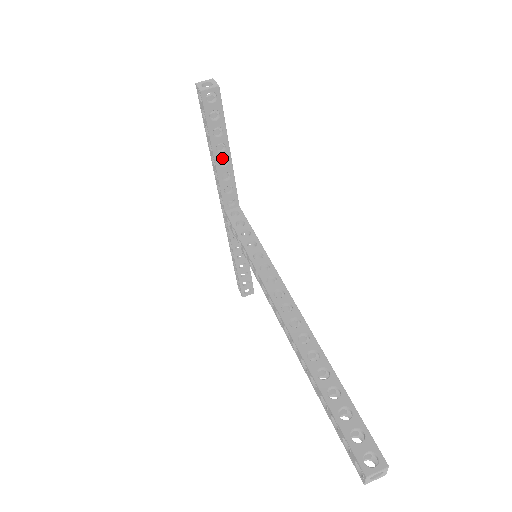
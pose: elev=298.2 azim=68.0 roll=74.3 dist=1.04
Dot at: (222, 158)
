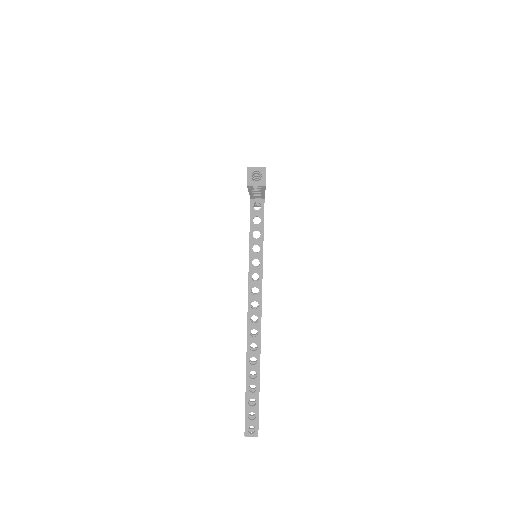
Dot at: (256, 193)
